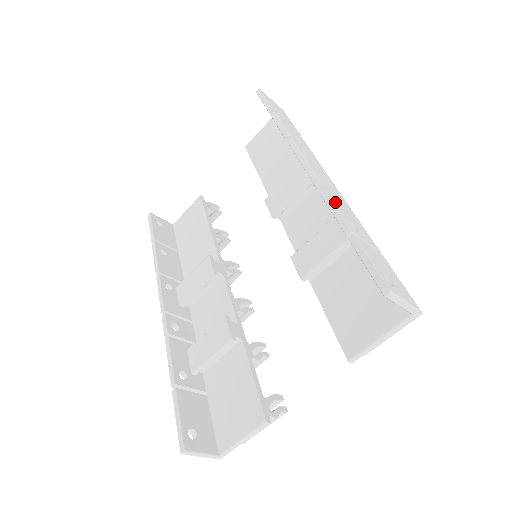
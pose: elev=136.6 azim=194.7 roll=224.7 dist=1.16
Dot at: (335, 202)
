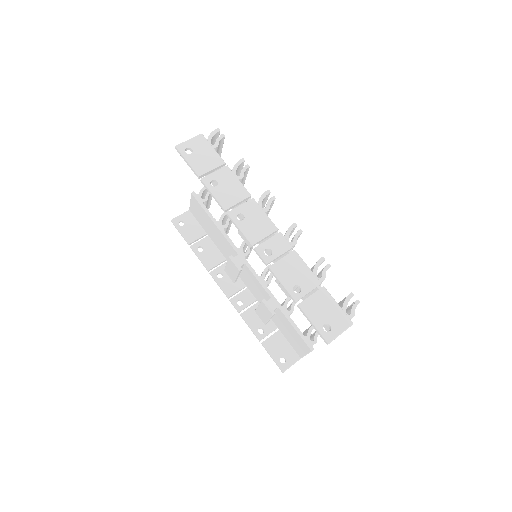
Dot at: (279, 274)
